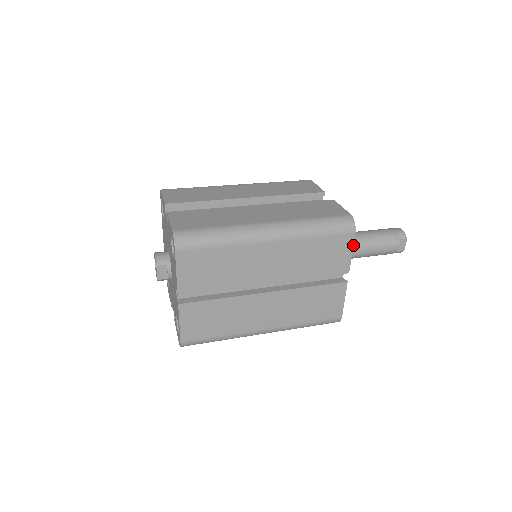
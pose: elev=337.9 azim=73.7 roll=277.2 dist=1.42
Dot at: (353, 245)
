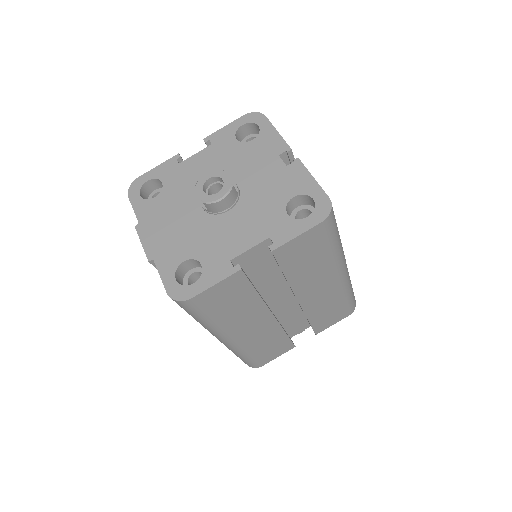
Dot at: occluded
